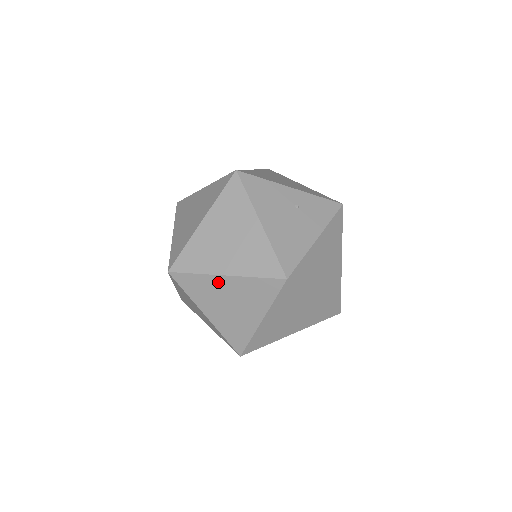
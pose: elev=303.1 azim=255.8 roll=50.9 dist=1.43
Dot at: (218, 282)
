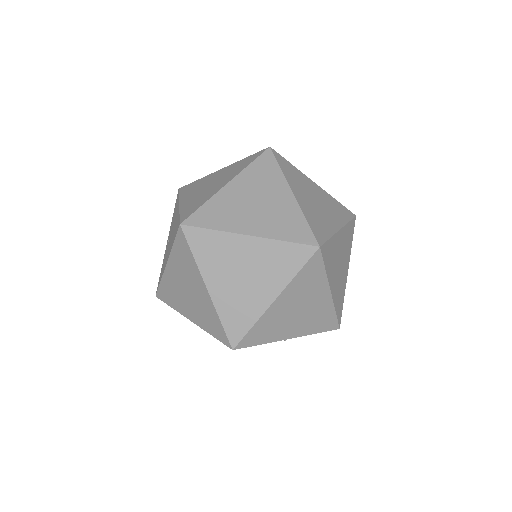
Dot at: occluded
